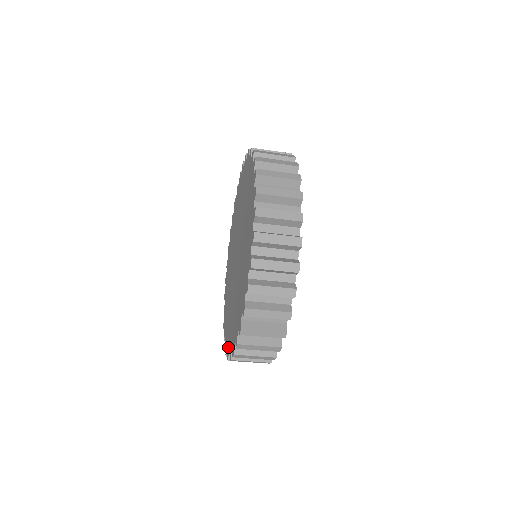
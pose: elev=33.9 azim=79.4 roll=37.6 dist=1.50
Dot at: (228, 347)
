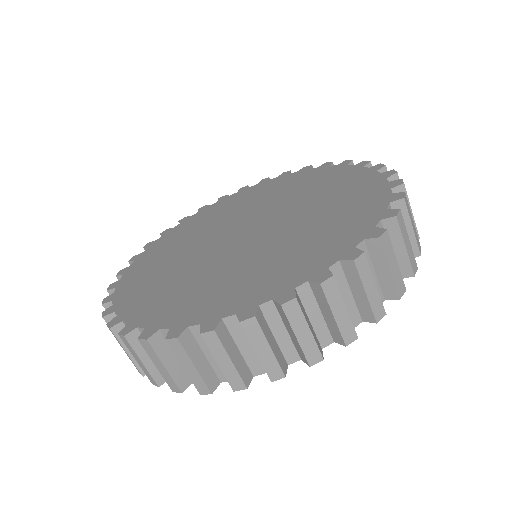
Dot at: (125, 312)
